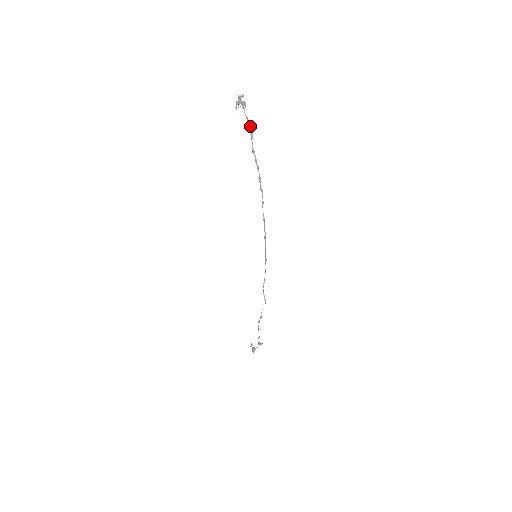
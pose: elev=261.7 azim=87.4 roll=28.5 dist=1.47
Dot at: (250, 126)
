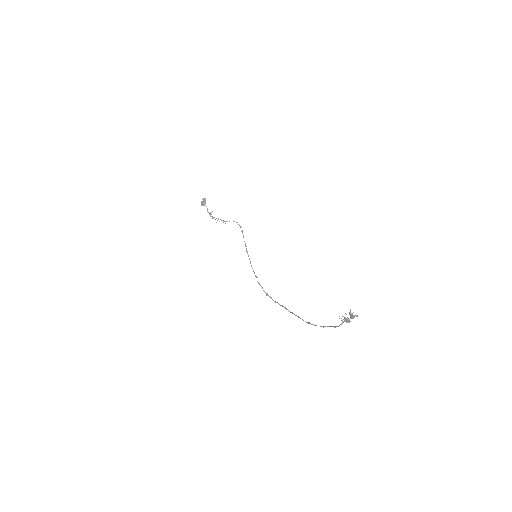
Dot at: occluded
